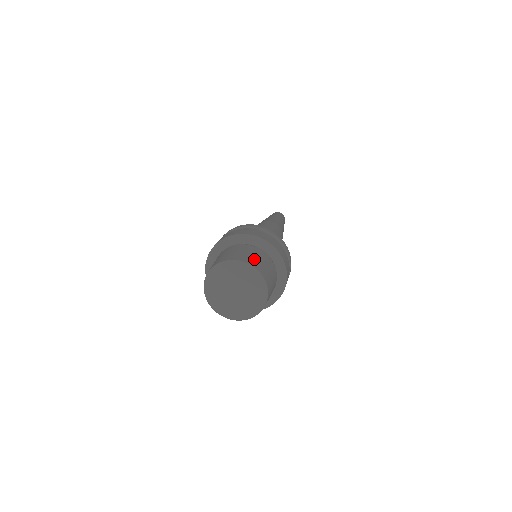
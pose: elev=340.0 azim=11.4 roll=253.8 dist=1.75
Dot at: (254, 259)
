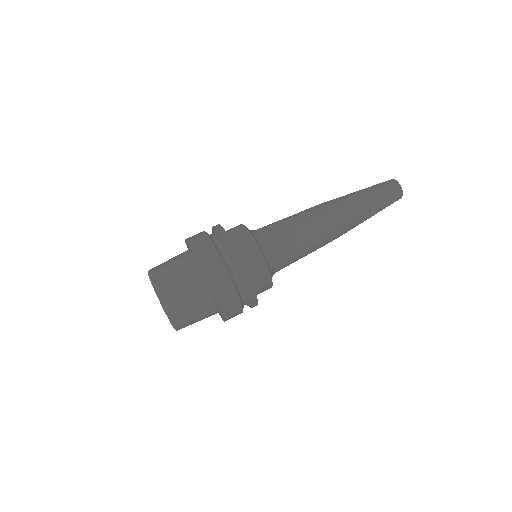
Dot at: (168, 280)
